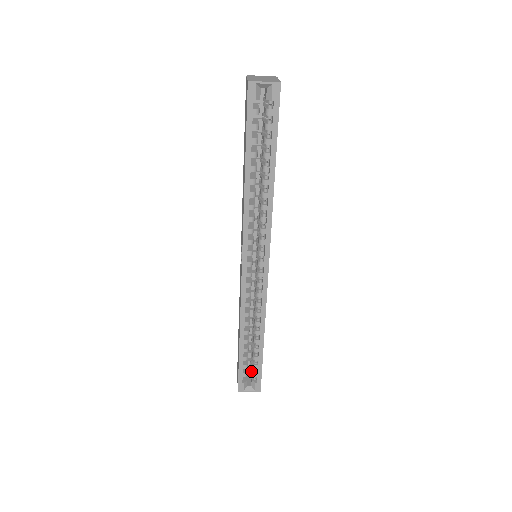
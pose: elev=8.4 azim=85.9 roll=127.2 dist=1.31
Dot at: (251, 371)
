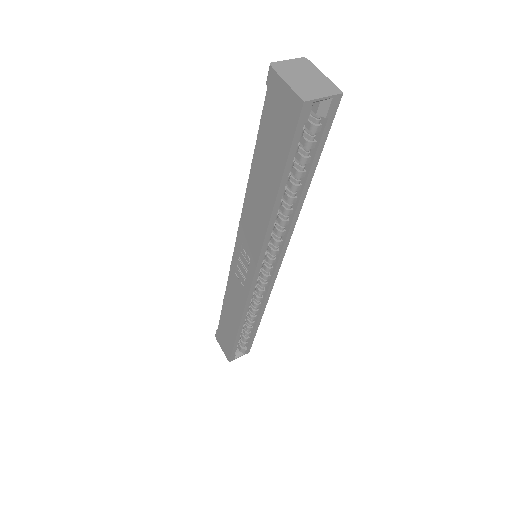
Dot at: occluded
